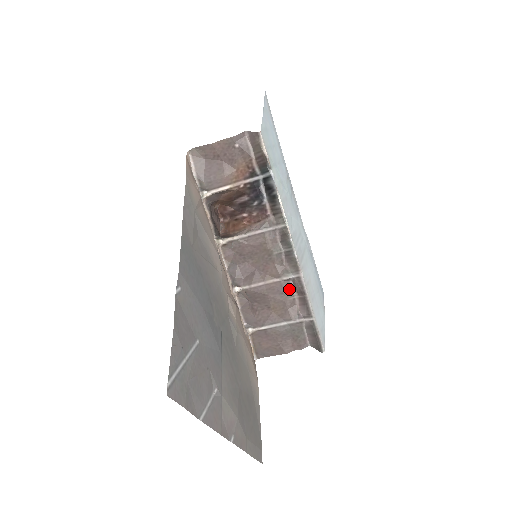
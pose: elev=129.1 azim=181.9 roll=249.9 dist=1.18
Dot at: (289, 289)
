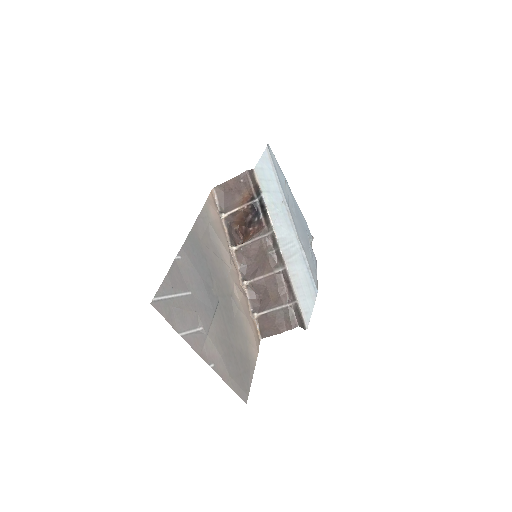
Dot at: (280, 280)
